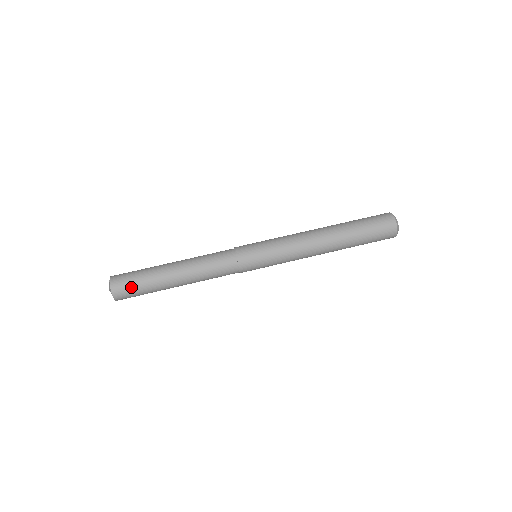
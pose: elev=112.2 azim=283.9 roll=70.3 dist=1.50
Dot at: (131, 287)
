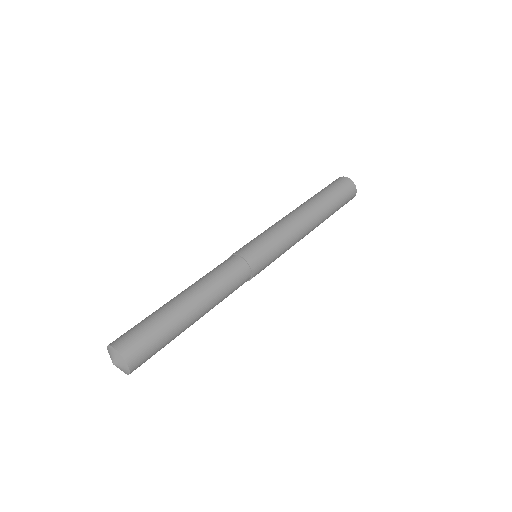
Dot at: (145, 340)
